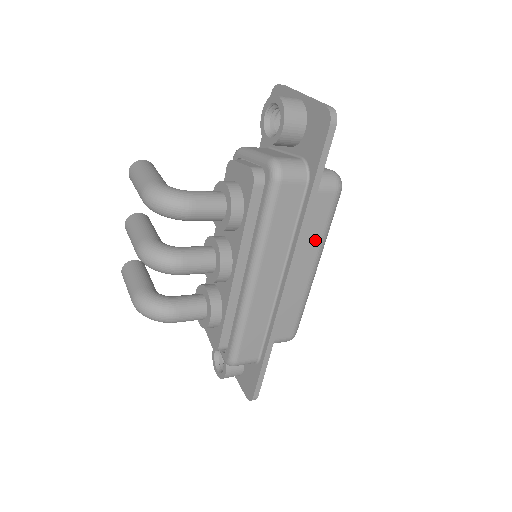
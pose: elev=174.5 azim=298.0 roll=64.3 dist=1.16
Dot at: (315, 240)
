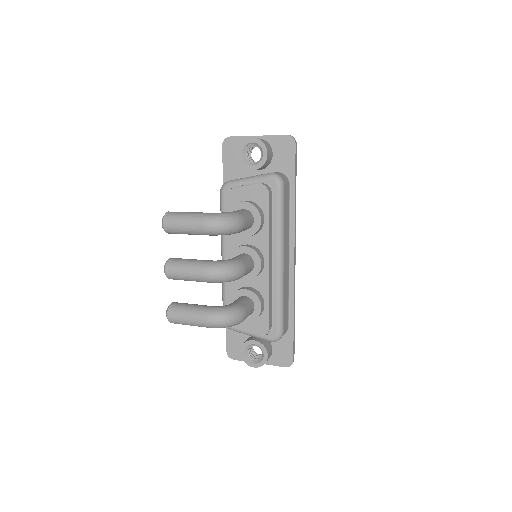
Dot at: occluded
